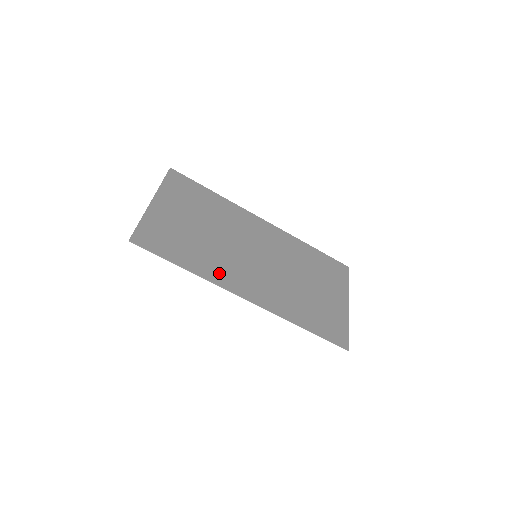
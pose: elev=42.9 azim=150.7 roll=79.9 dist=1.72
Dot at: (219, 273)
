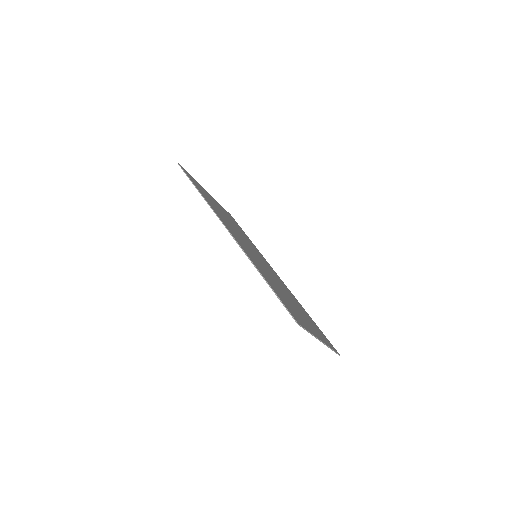
Dot at: (221, 217)
